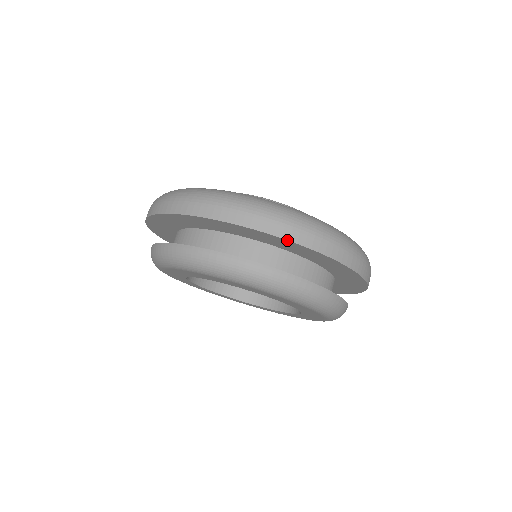
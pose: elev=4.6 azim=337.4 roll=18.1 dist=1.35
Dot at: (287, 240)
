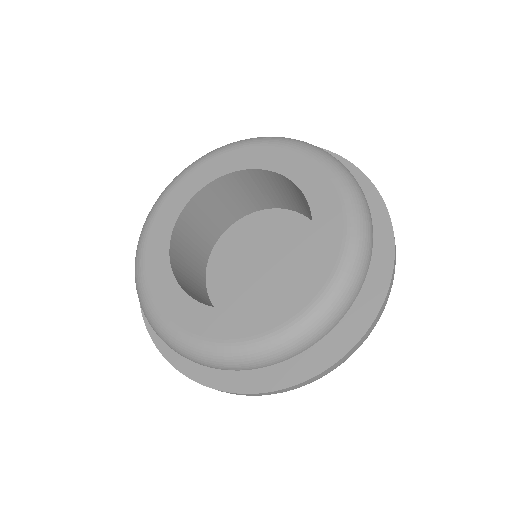
Dot at: (374, 186)
